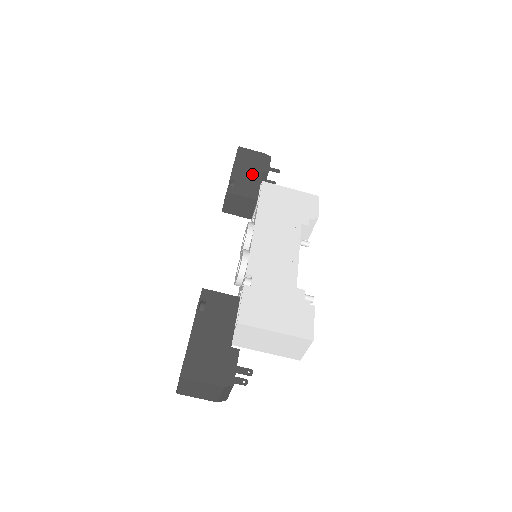
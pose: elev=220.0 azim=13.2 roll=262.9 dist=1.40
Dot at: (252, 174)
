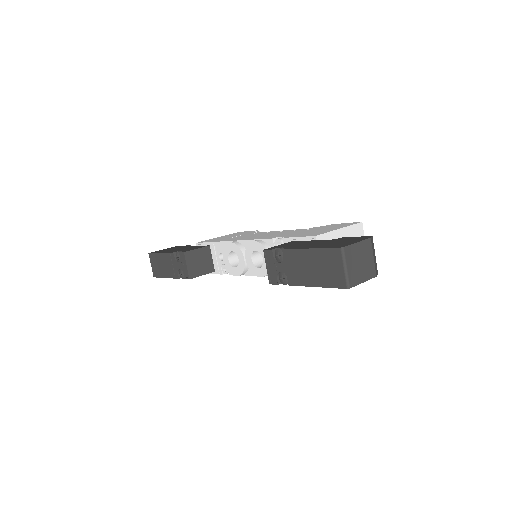
Dot at: (182, 248)
